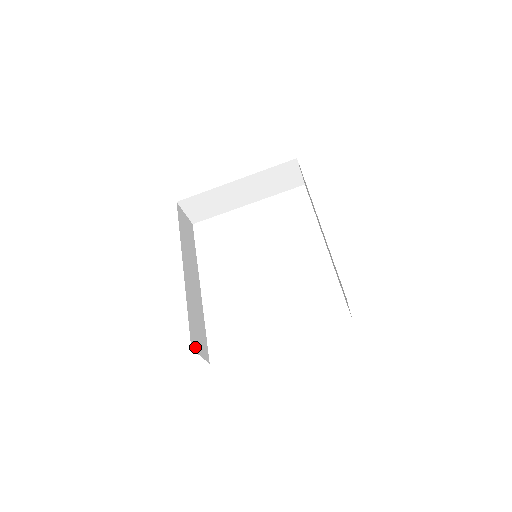
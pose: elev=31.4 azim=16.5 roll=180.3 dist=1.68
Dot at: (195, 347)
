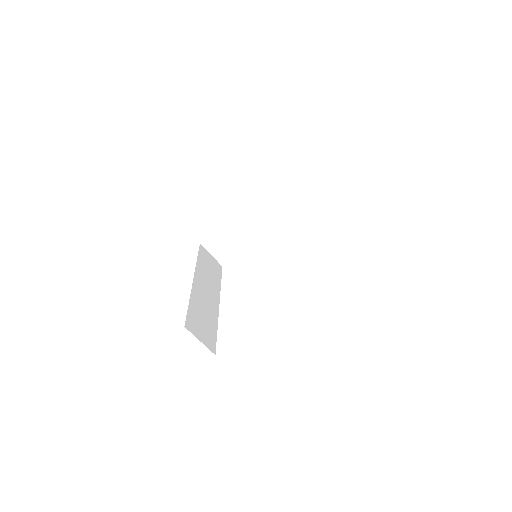
Dot at: (192, 330)
